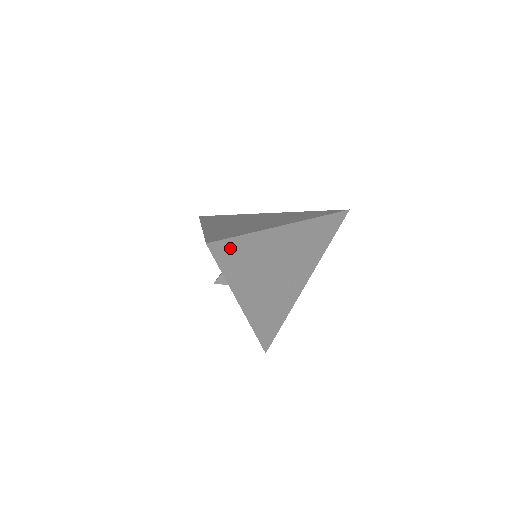
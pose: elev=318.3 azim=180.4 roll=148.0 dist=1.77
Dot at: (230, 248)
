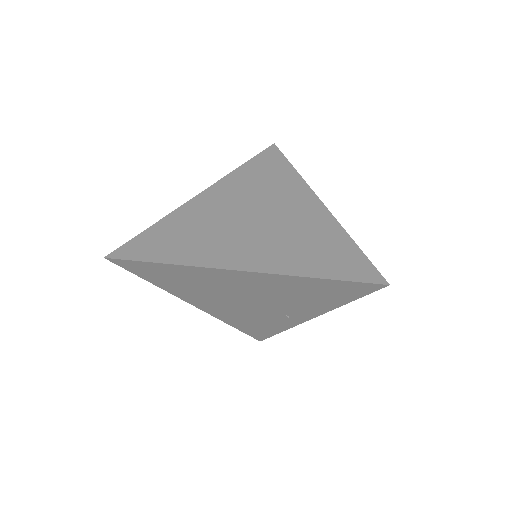
Dot at: (146, 268)
